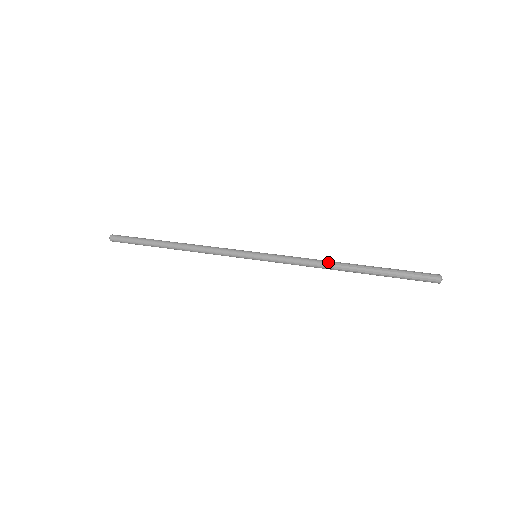
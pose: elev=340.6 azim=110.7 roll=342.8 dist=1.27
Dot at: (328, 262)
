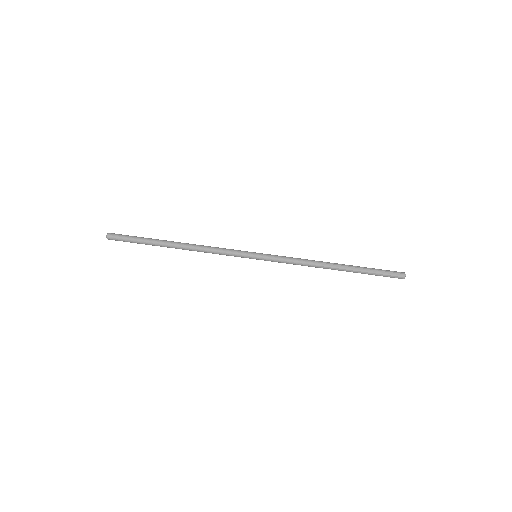
Dot at: (319, 264)
